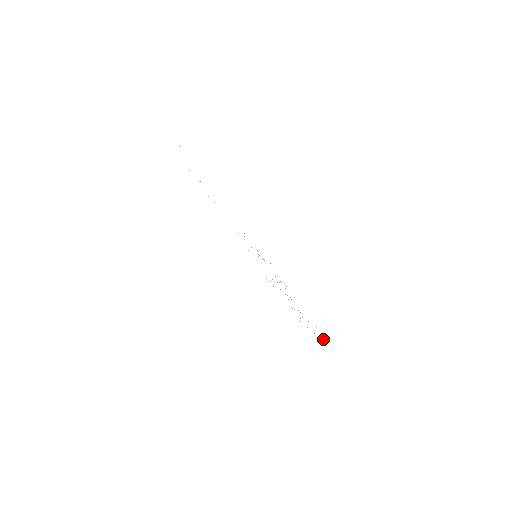
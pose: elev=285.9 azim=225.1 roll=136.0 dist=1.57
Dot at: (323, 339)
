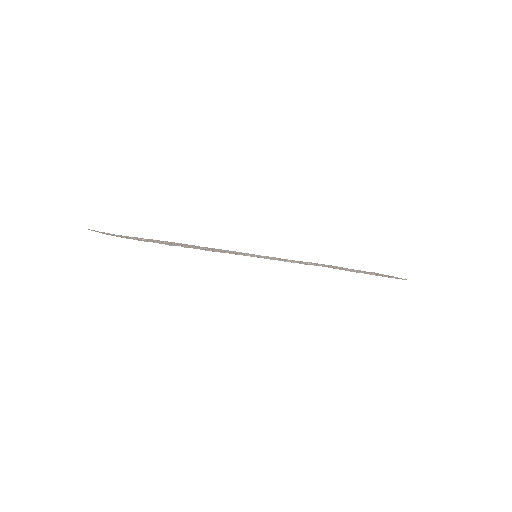
Dot at: occluded
